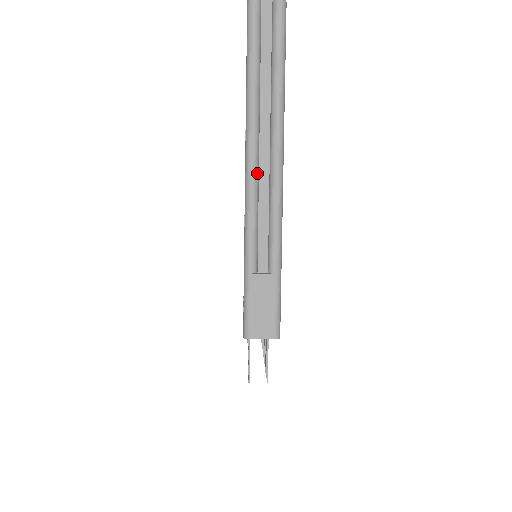
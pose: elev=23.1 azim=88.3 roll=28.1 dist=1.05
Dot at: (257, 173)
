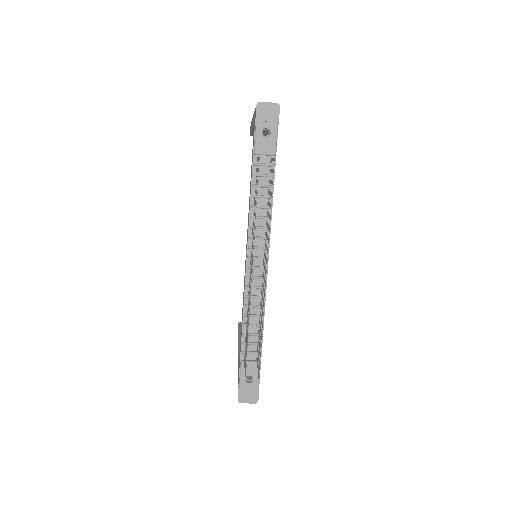
Dot at: occluded
